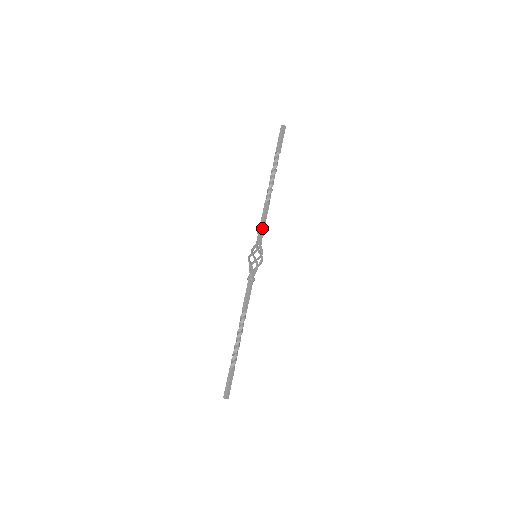
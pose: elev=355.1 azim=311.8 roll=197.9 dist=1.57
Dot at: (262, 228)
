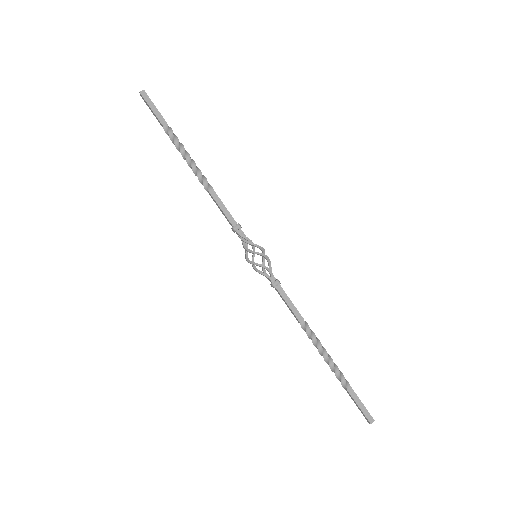
Dot at: (231, 223)
